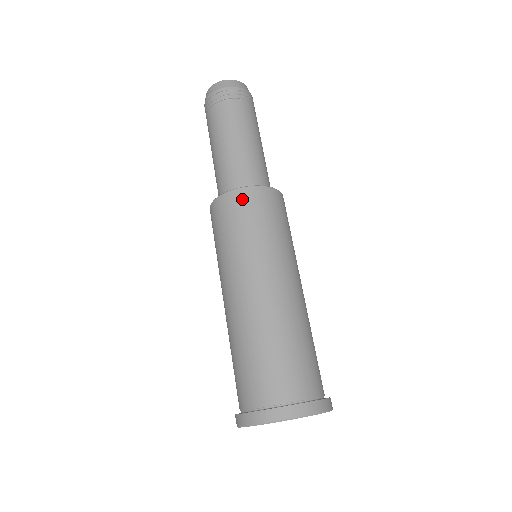
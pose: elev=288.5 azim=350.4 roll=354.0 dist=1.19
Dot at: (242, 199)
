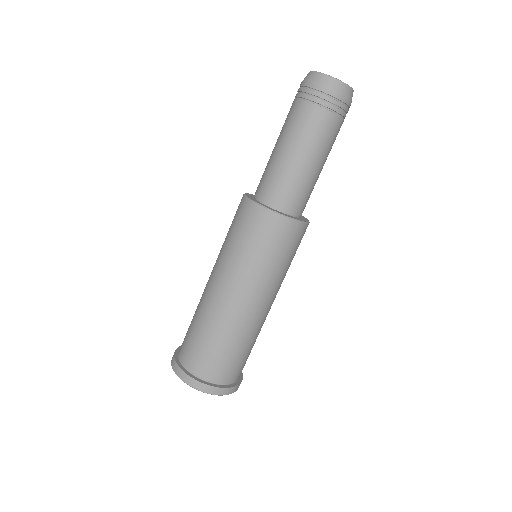
Dot at: (250, 214)
